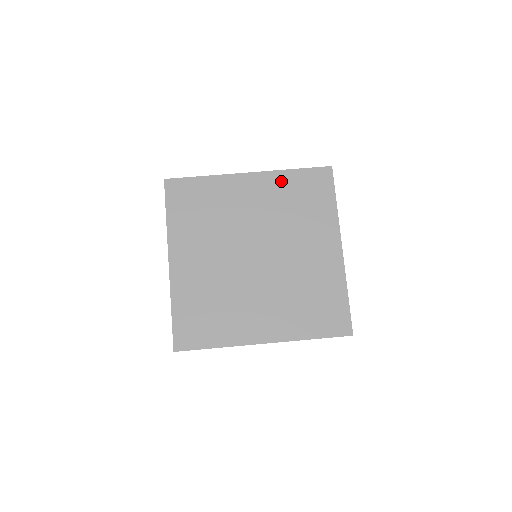
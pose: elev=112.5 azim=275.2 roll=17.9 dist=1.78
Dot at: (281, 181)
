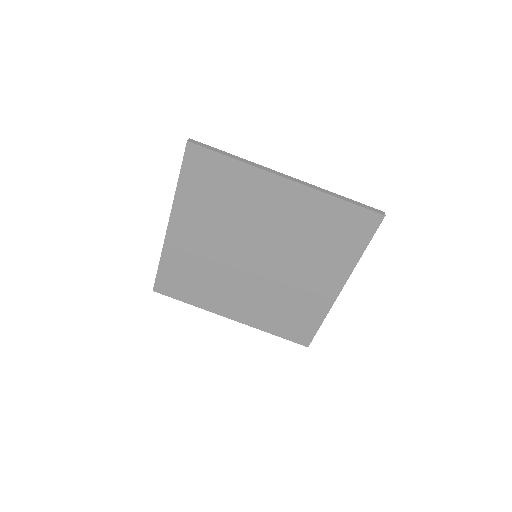
Dot at: (318, 204)
